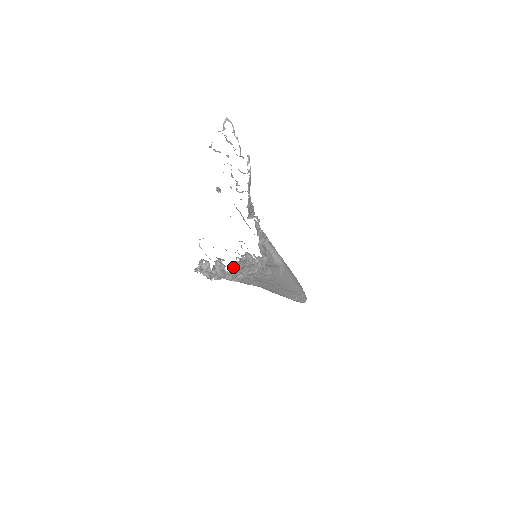
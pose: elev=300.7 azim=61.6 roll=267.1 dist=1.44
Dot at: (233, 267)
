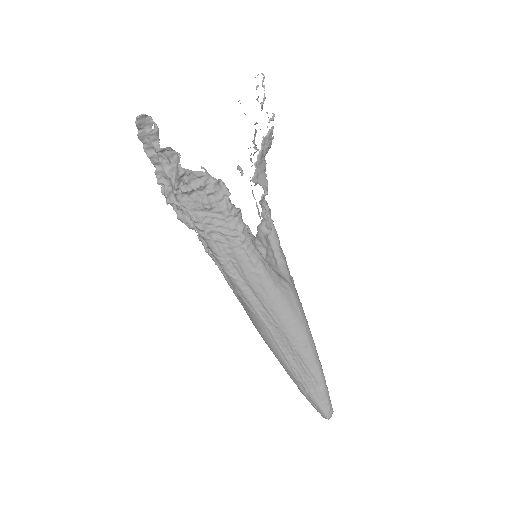
Dot at: (193, 173)
